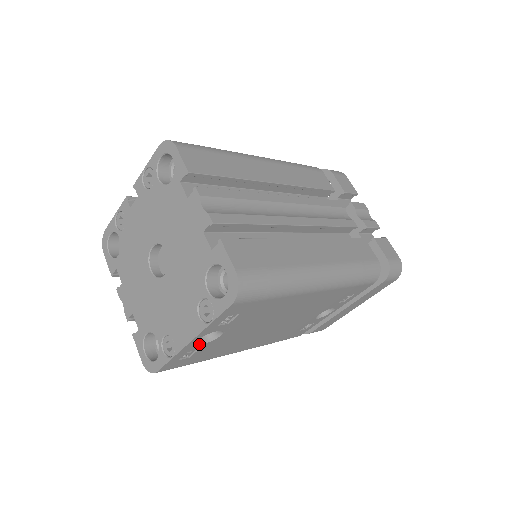
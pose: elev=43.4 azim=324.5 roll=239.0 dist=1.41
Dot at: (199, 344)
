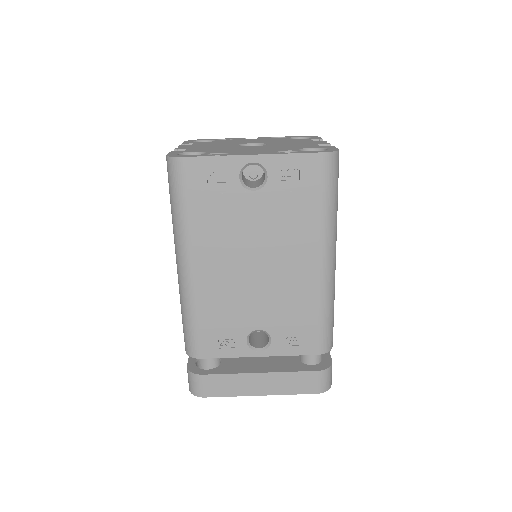
Dot at: (240, 174)
